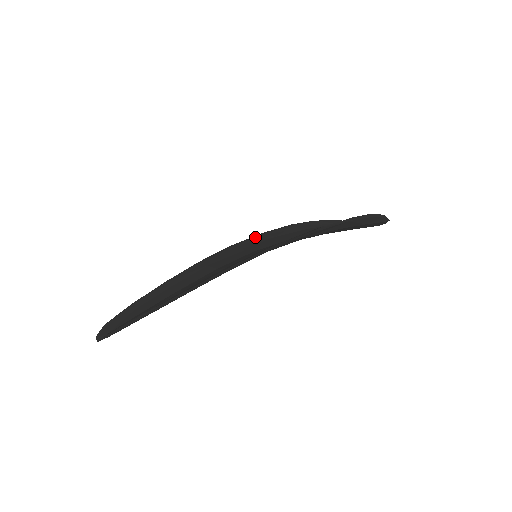
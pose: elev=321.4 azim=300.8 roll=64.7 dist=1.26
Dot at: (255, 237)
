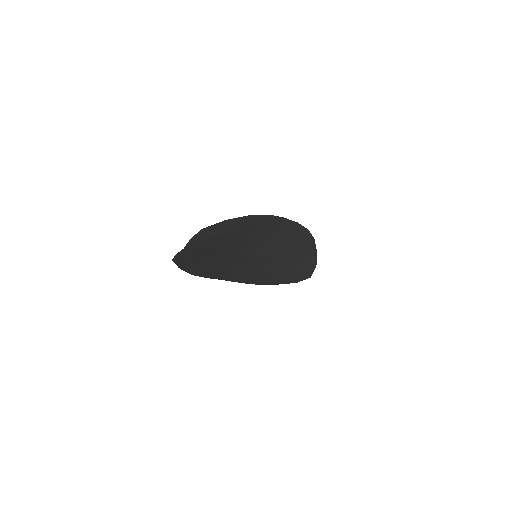
Dot at: occluded
